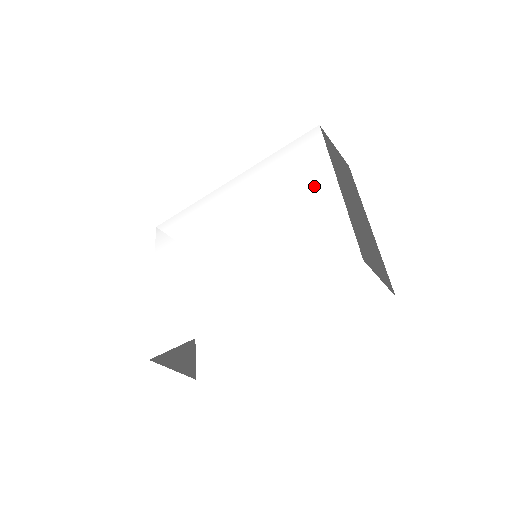
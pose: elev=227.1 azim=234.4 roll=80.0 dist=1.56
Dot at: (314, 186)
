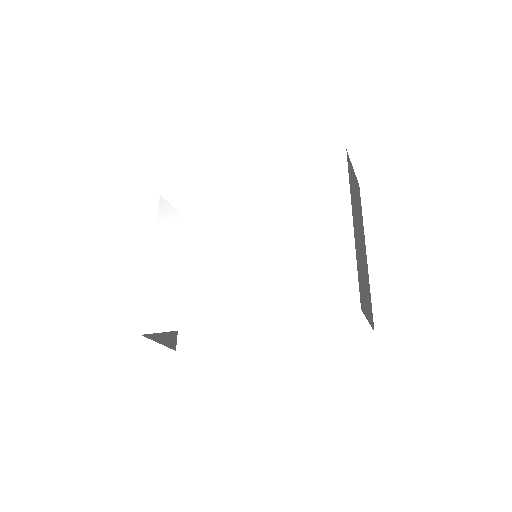
Dot at: (329, 215)
